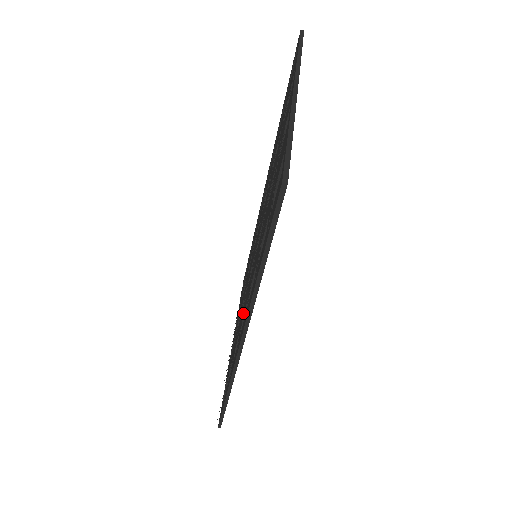
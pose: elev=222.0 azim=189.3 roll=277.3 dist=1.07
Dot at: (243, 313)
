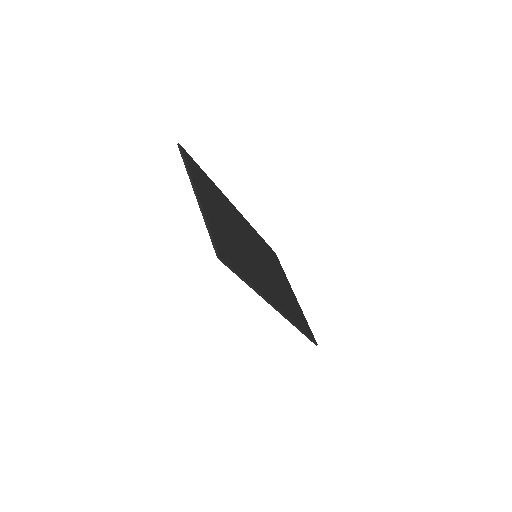
Dot at: occluded
